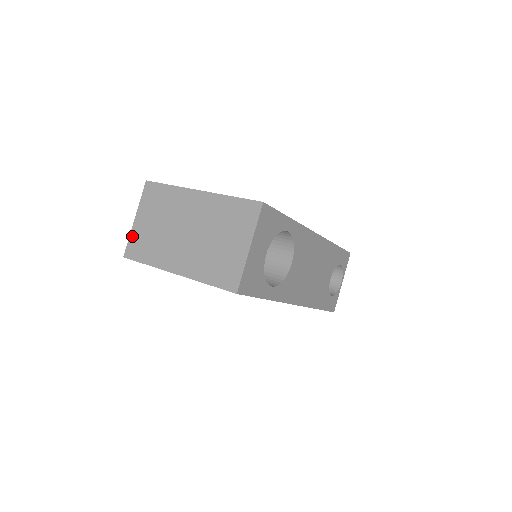
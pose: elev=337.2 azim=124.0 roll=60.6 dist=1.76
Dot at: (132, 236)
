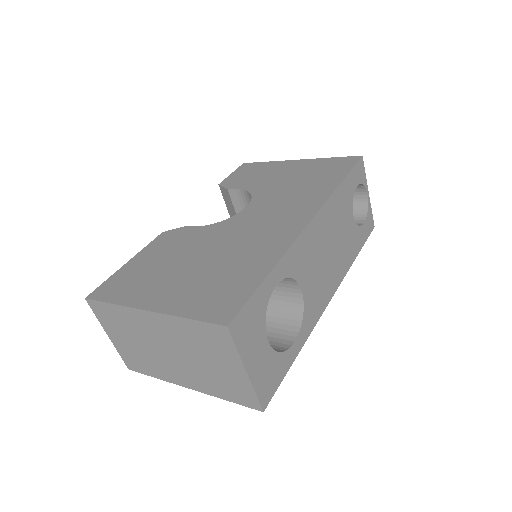
Dot at: (120, 352)
